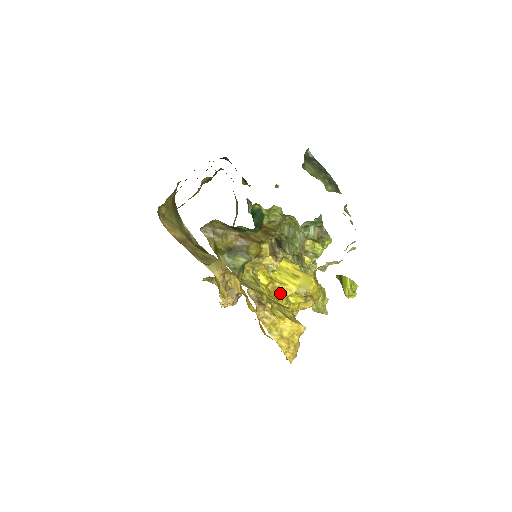
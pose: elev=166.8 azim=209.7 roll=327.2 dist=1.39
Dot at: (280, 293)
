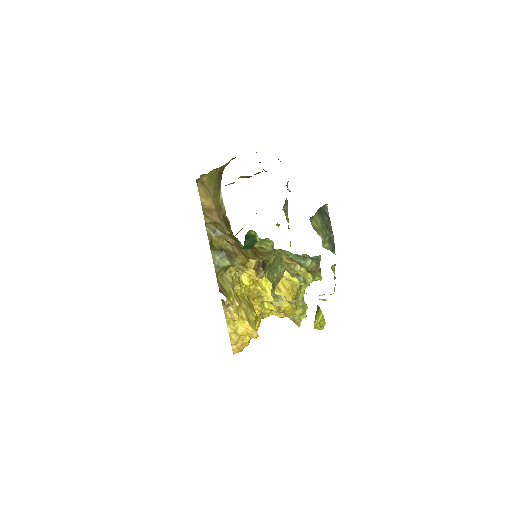
Dot at: (258, 296)
